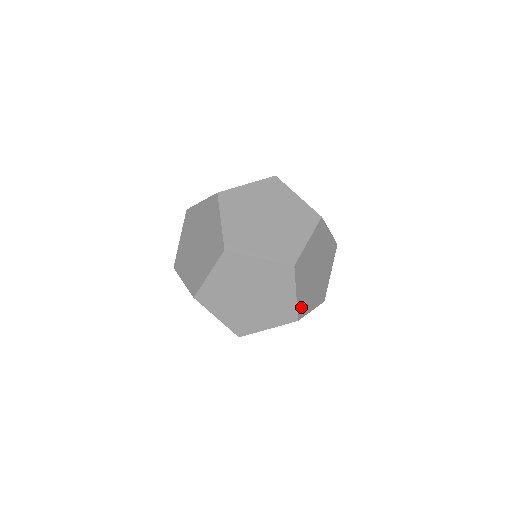
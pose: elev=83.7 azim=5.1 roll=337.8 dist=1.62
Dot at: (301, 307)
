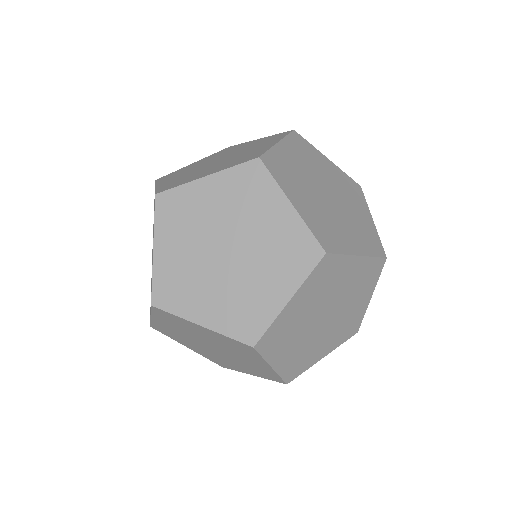
Dot at: (371, 246)
